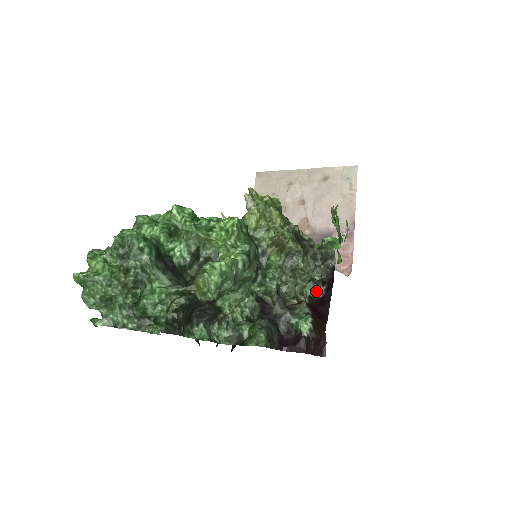
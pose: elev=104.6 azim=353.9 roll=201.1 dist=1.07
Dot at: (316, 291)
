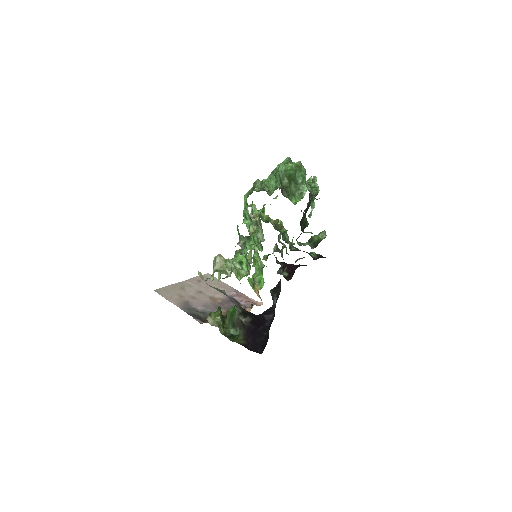
Dot at: (284, 274)
